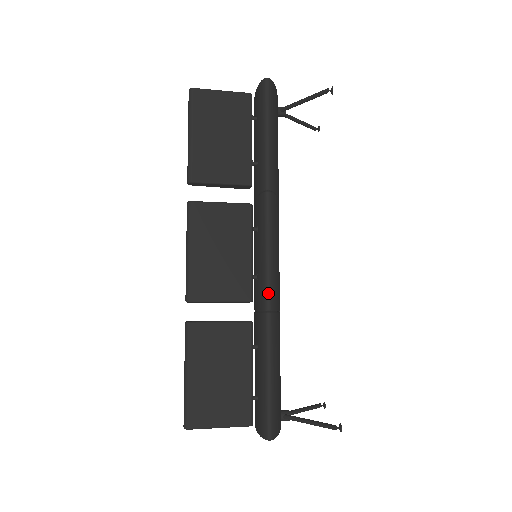
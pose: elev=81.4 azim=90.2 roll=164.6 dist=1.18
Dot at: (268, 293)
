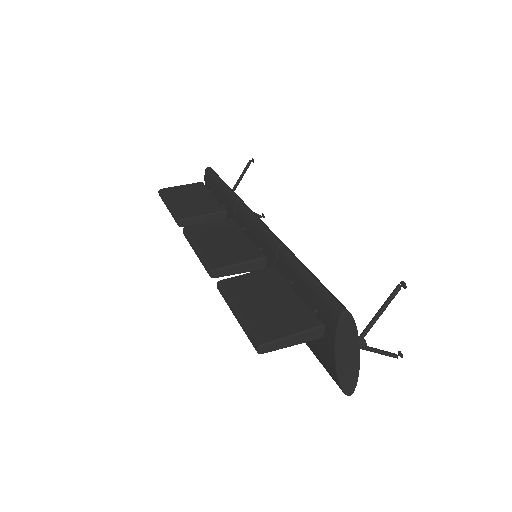
Dot at: (274, 237)
